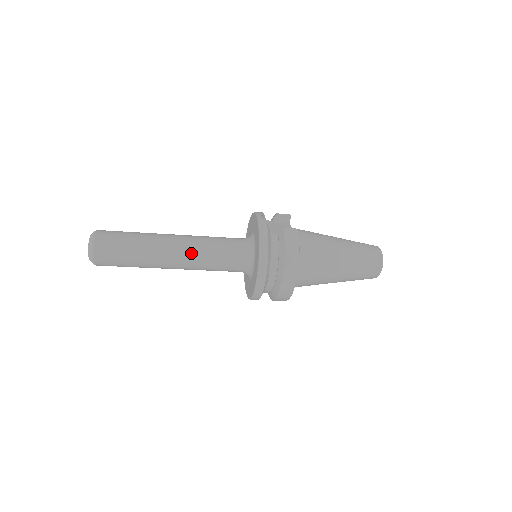
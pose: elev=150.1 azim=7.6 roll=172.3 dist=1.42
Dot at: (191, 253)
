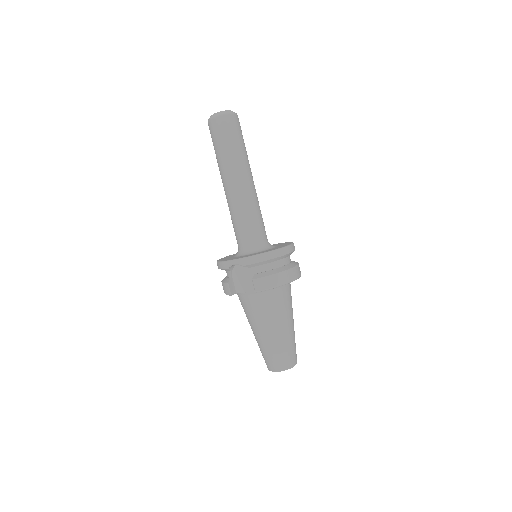
Dot at: occluded
